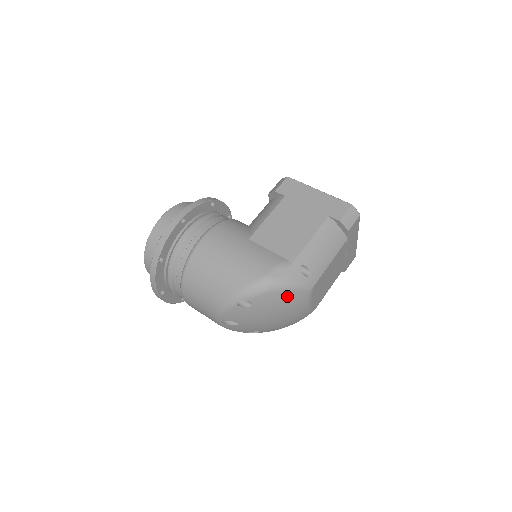
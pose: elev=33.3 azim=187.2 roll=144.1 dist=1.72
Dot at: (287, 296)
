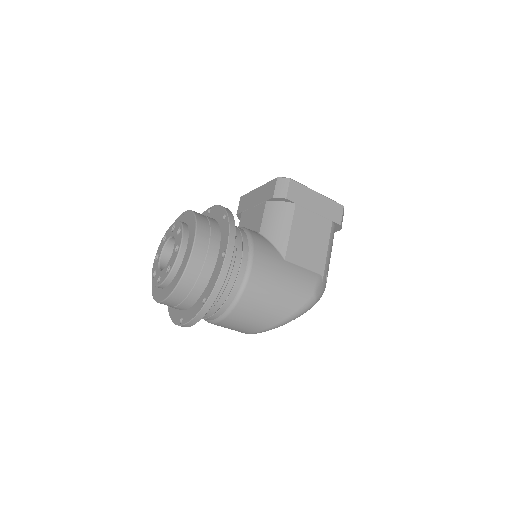
Dot at: occluded
